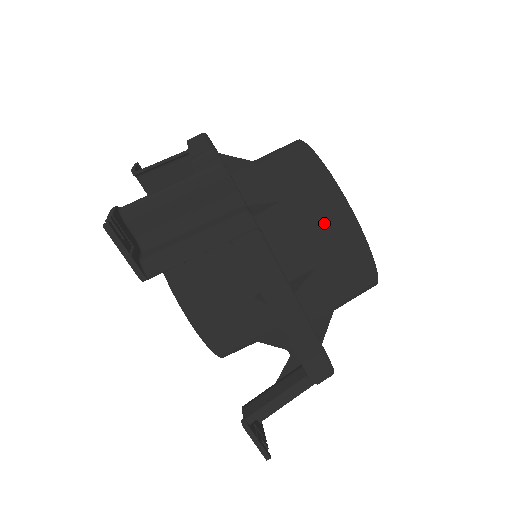
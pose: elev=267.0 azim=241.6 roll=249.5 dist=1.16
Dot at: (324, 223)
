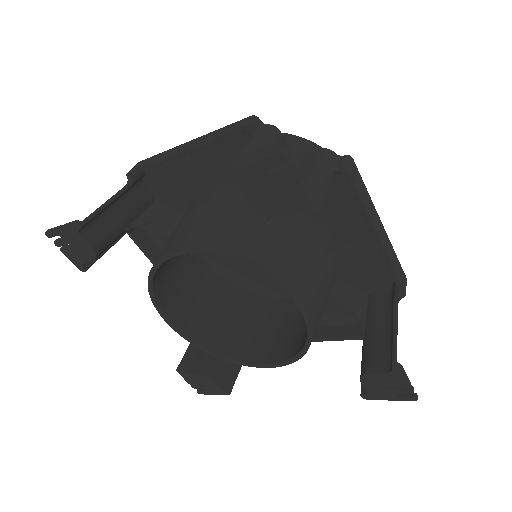
Dot at: occluded
